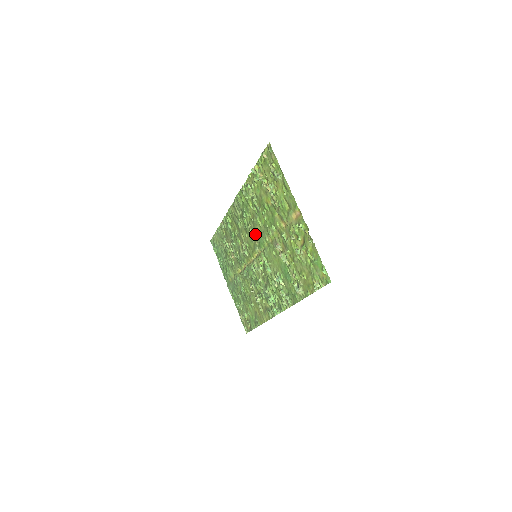
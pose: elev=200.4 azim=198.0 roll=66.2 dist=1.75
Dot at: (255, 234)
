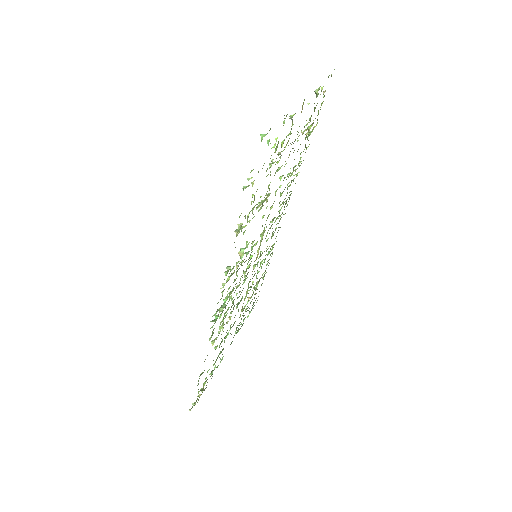
Dot at: occluded
